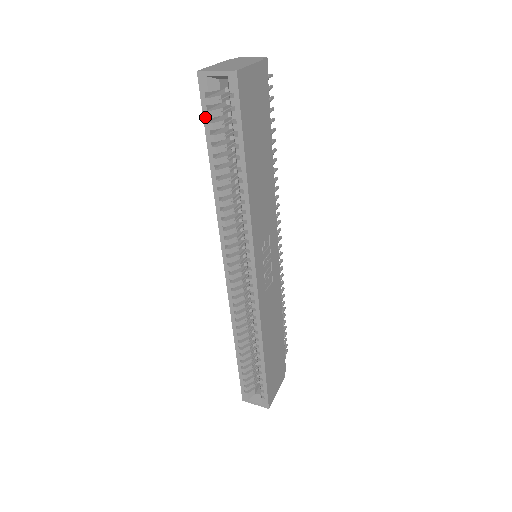
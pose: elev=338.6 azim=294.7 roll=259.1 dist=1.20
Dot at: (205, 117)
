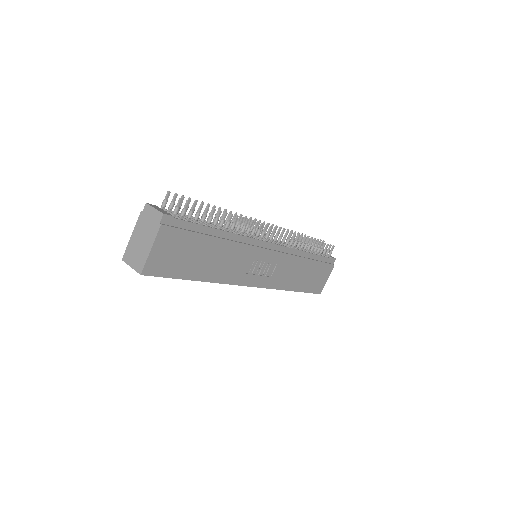
Dot at: occluded
